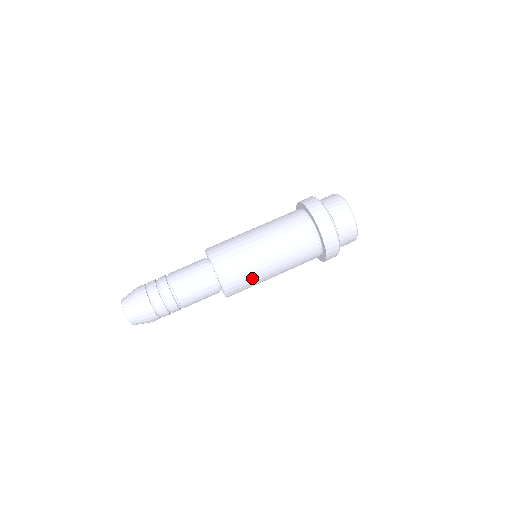
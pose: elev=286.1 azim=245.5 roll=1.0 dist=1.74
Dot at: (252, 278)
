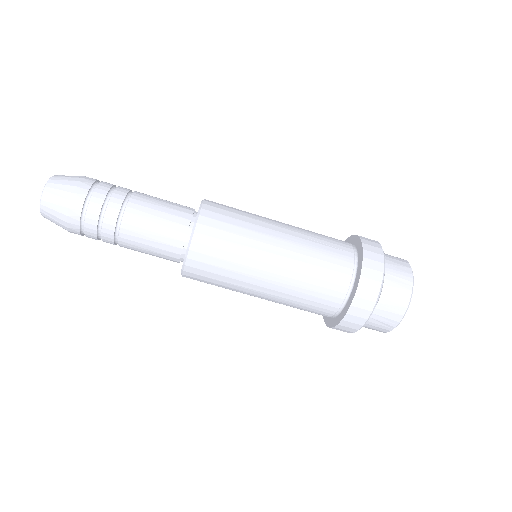
Dot at: occluded
